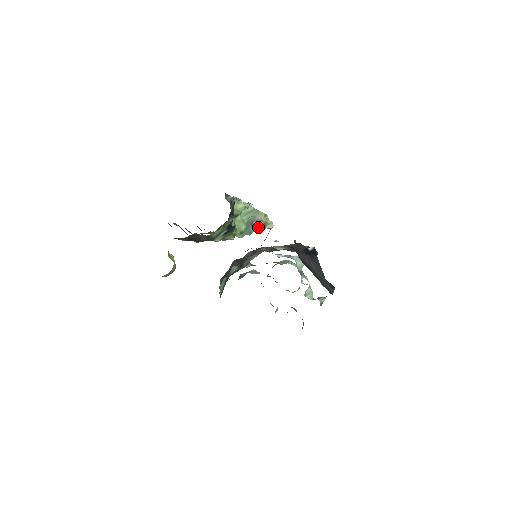
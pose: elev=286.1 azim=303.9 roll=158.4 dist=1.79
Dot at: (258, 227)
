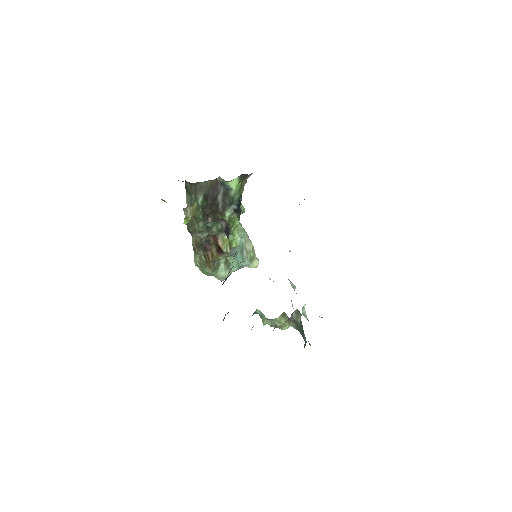
Dot at: (246, 261)
